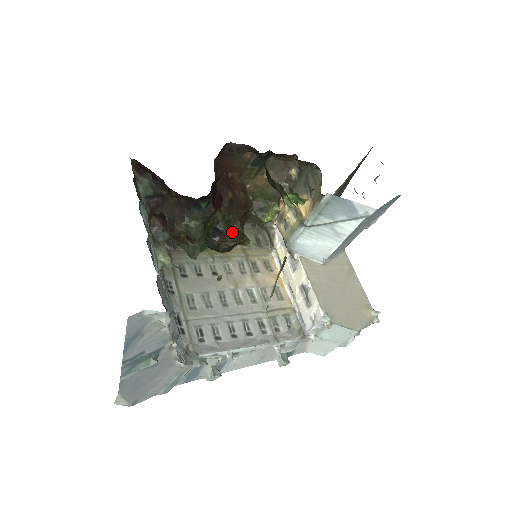
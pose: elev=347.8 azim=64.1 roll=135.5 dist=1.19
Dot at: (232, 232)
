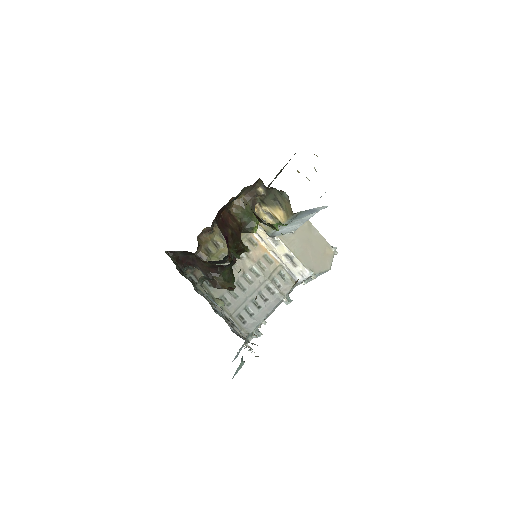
Dot at: (238, 251)
